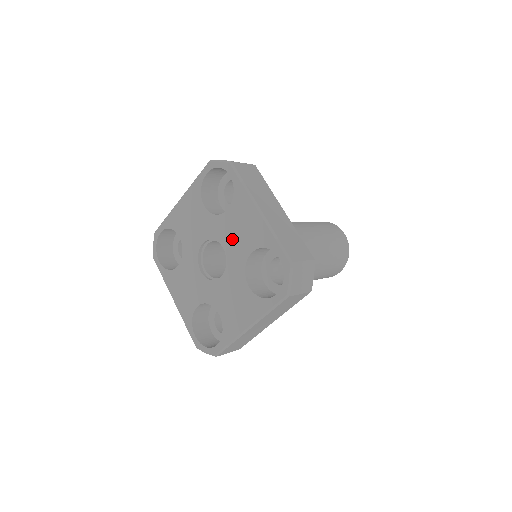
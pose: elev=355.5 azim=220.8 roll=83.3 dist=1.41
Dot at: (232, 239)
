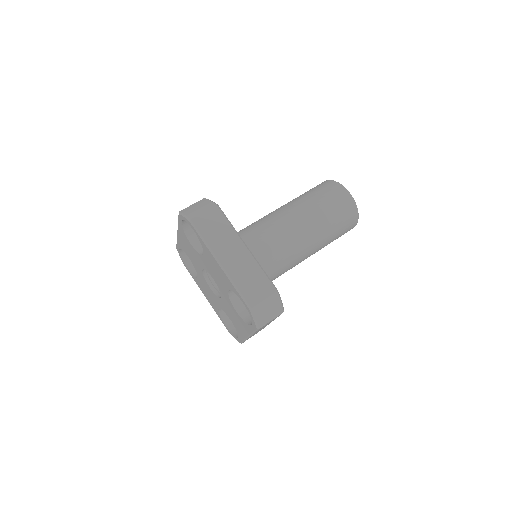
Dot at: (215, 276)
